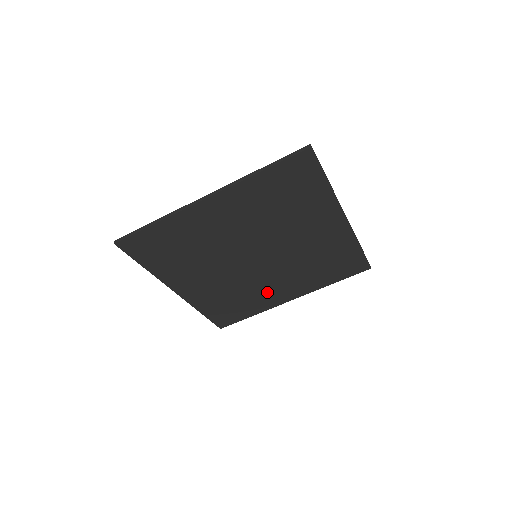
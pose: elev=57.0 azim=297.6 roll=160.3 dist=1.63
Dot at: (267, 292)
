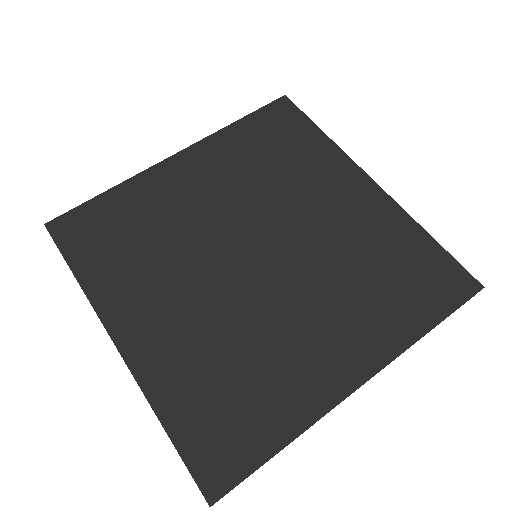
Dot at: (297, 354)
